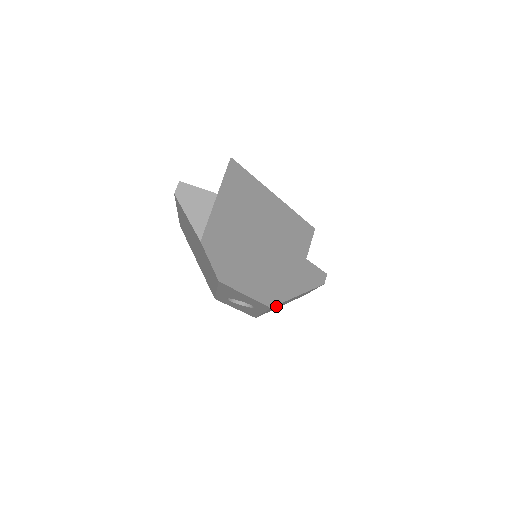
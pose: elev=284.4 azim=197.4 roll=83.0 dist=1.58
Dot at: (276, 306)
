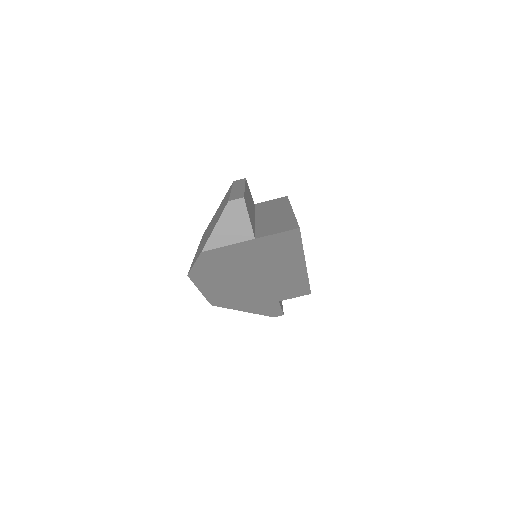
Dot at: occluded
